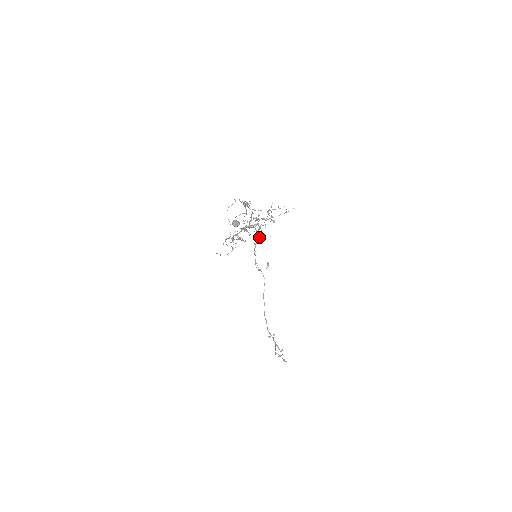
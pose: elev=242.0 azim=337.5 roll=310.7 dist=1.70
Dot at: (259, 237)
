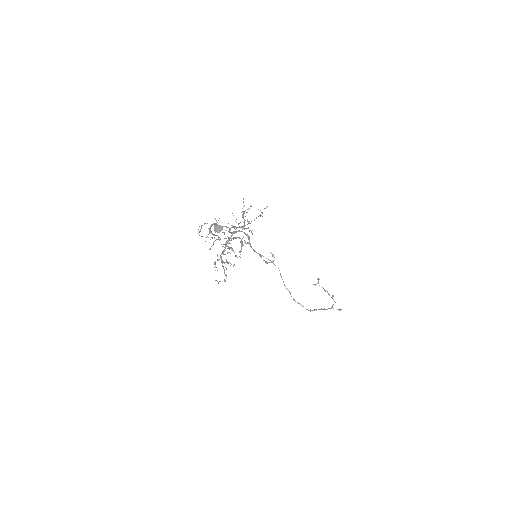
Dot at: (249, 236)
